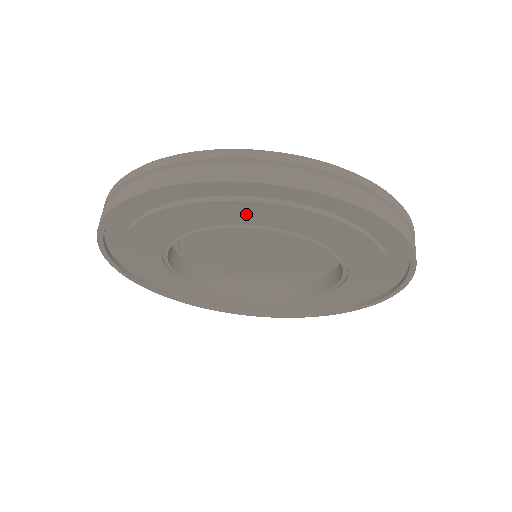
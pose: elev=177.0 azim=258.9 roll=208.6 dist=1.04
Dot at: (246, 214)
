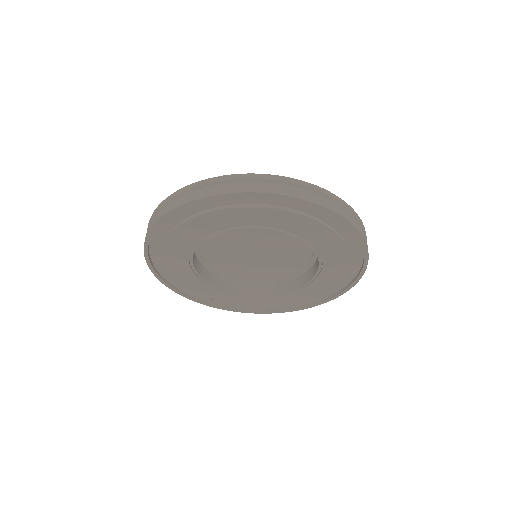
Dot at: (261, 217)
